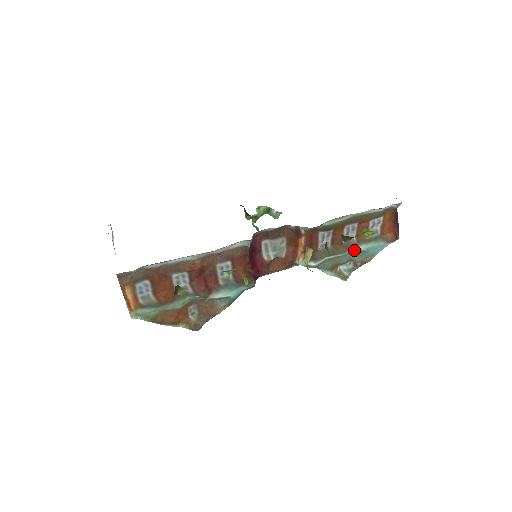
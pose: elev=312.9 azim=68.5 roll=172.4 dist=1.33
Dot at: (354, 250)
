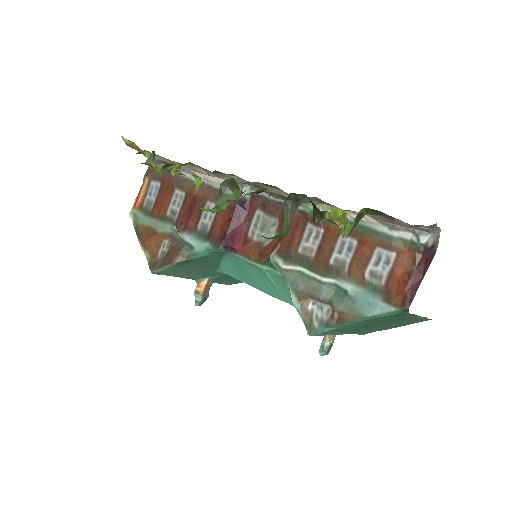
Dot at: (339, 286)
